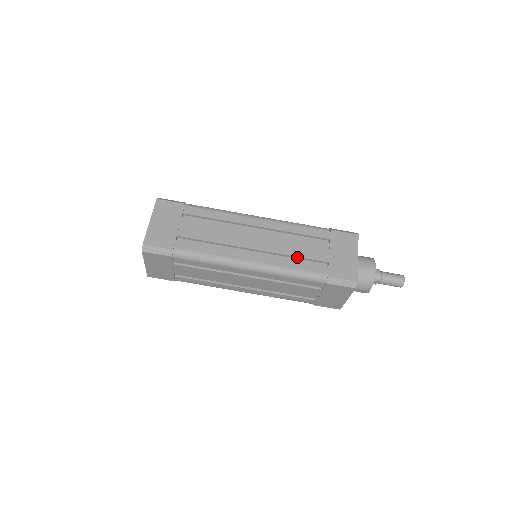
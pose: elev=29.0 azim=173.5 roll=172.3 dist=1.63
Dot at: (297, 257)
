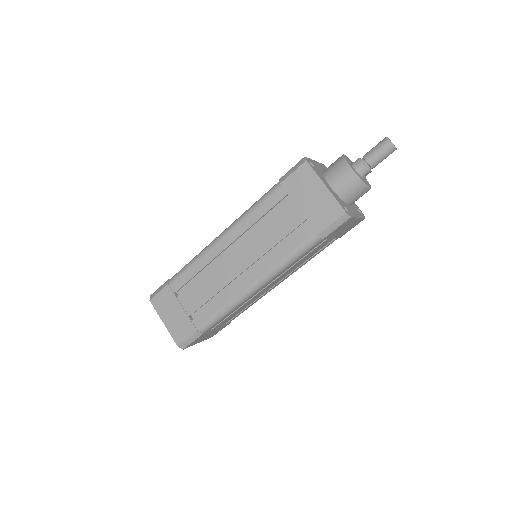
Dot at: (279, 242)
